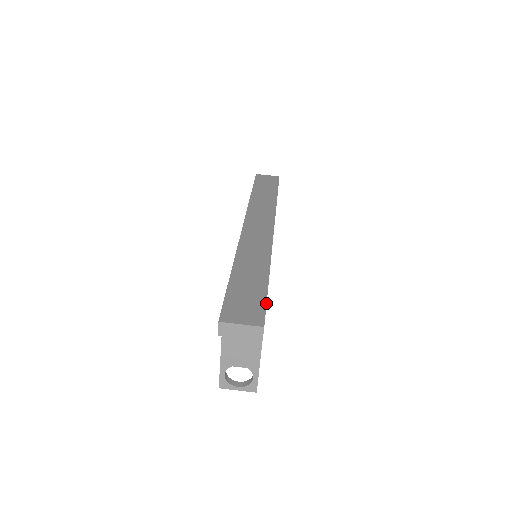
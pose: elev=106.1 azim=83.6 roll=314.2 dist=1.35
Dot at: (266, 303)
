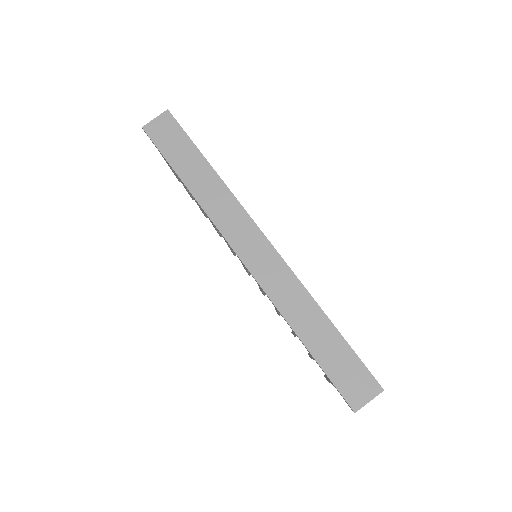
Dot at: (362, 363)
